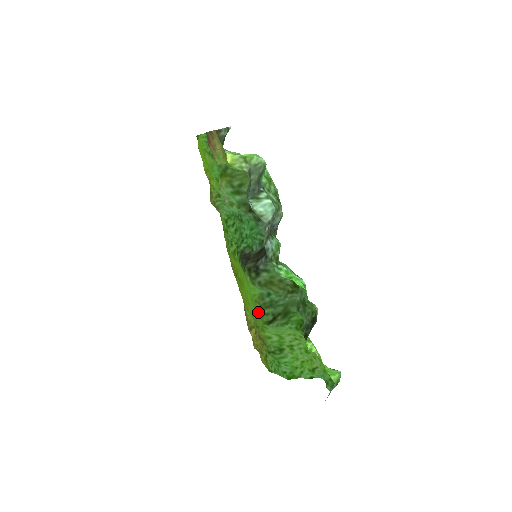
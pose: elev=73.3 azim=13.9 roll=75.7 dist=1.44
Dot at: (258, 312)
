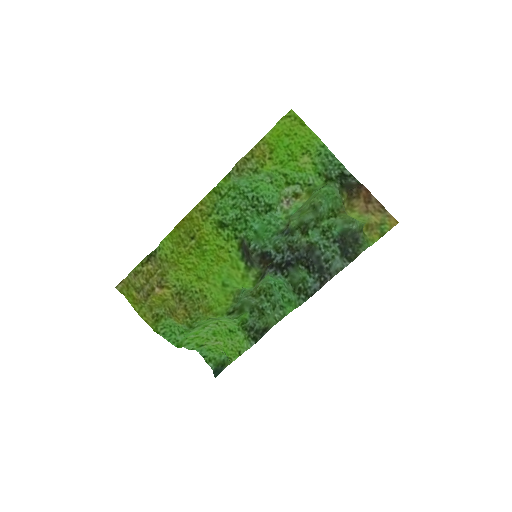
Dot at: (228, 302)
